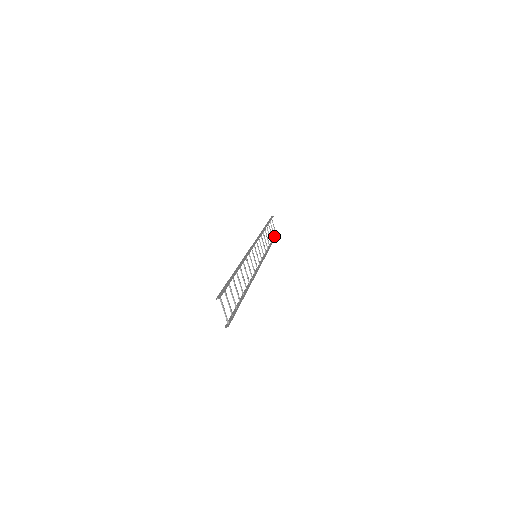
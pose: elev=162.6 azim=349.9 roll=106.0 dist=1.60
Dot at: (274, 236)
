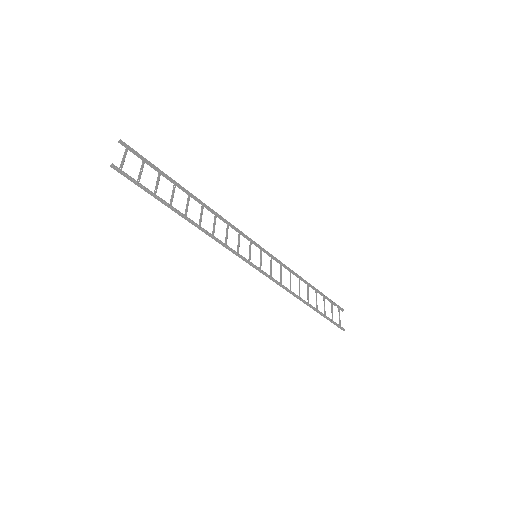
Dot at: (332, 321)
